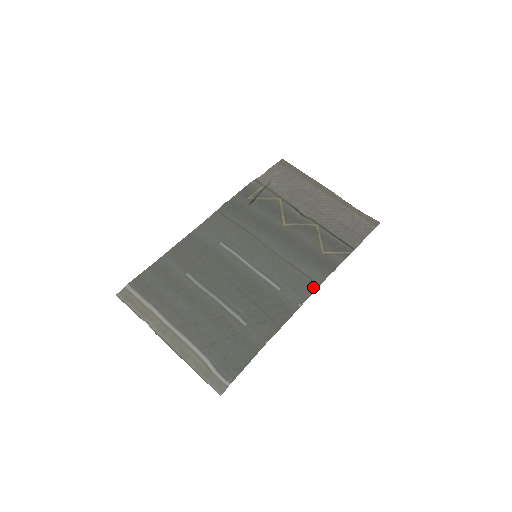
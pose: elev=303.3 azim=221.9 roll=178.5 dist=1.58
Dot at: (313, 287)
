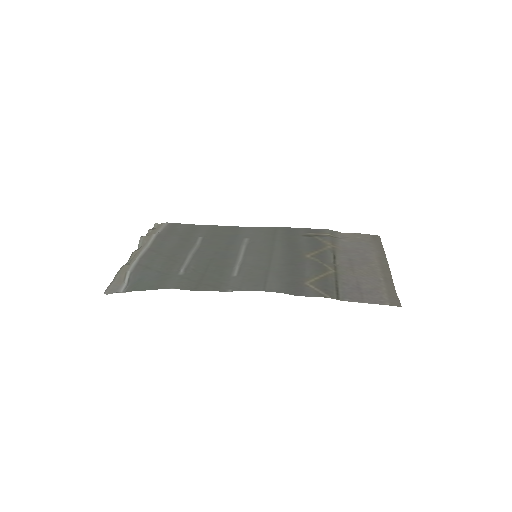
Dot at: (258, 289)
